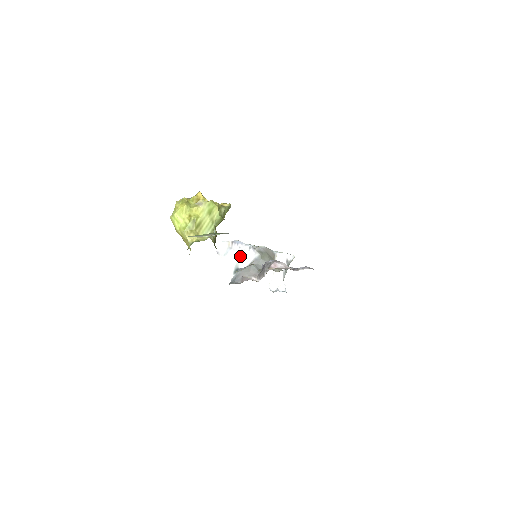
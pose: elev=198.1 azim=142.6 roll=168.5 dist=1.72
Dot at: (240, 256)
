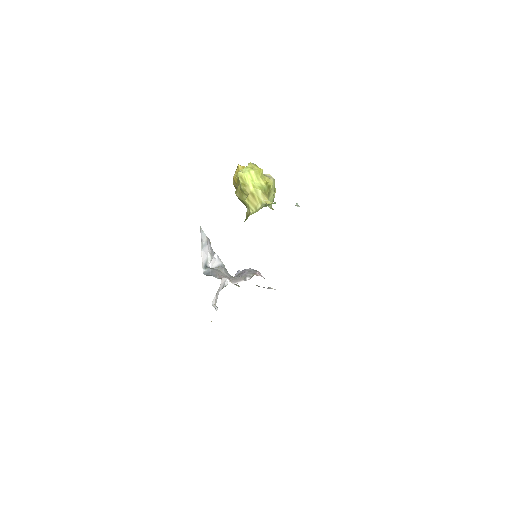
Dot at: (211, 255)
